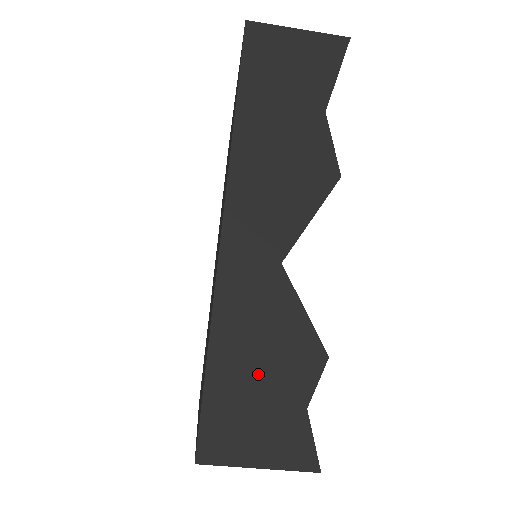
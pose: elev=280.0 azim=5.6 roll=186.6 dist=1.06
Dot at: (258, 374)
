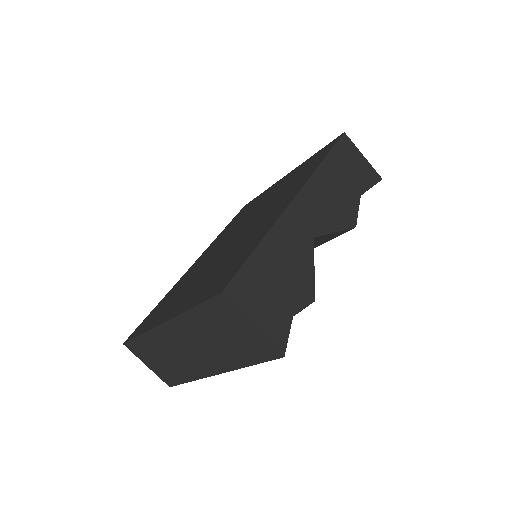
Dot at: (278, 277)
